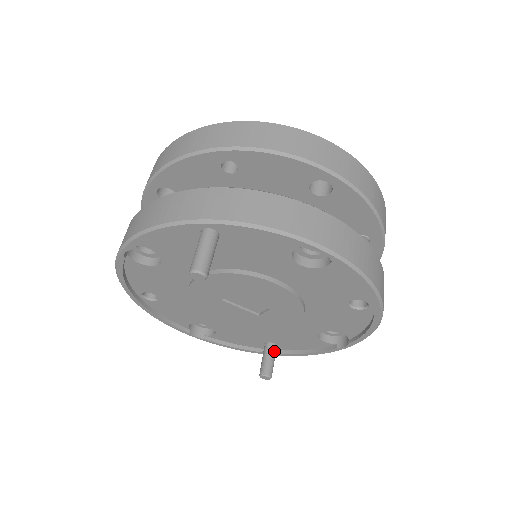
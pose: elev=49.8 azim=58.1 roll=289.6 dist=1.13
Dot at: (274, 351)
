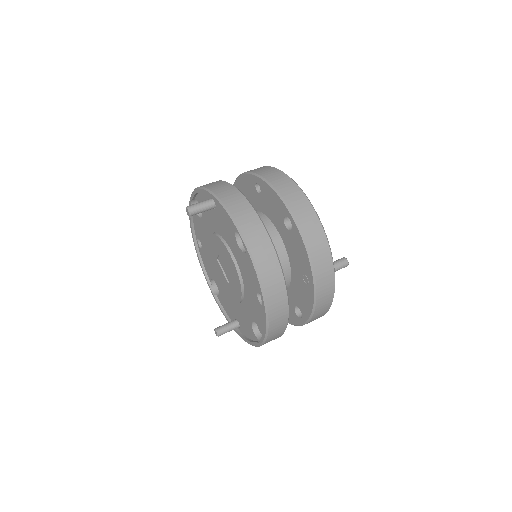
Dot at: (234, 325)
